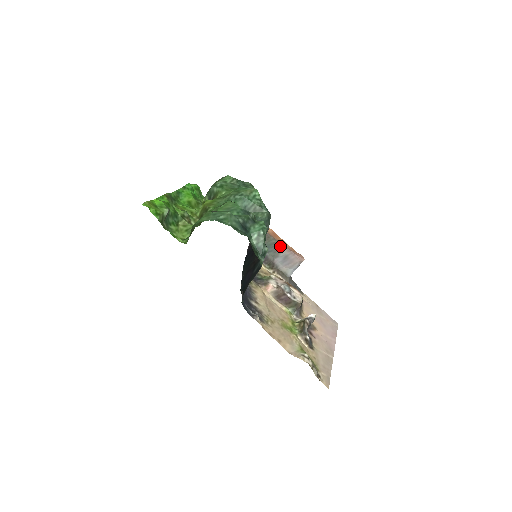
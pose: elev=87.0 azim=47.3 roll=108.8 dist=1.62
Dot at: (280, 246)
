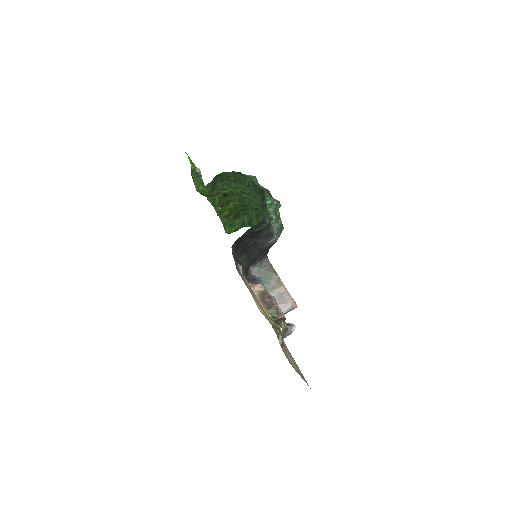
Dot at: (278, 281)
